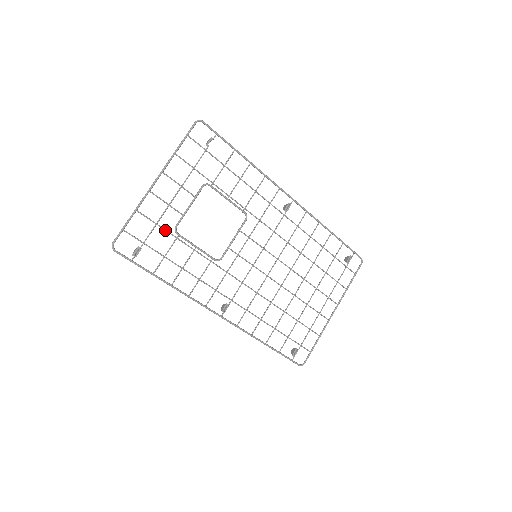
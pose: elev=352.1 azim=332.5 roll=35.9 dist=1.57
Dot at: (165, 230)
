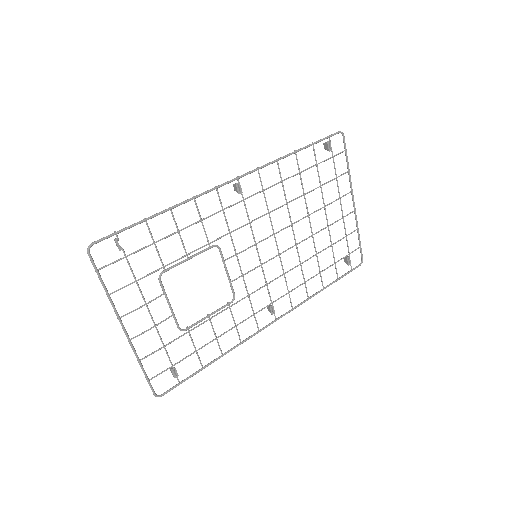
Dot at: occluded
